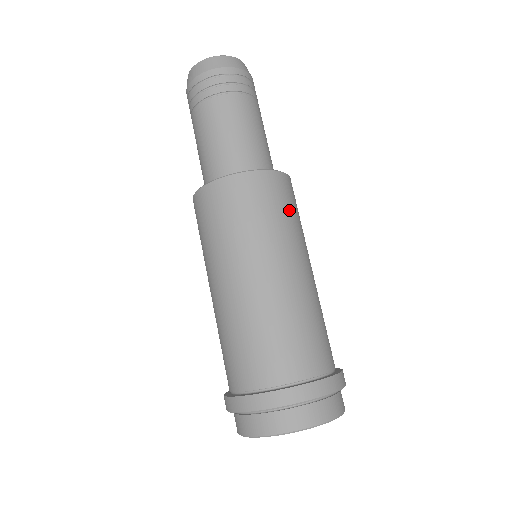
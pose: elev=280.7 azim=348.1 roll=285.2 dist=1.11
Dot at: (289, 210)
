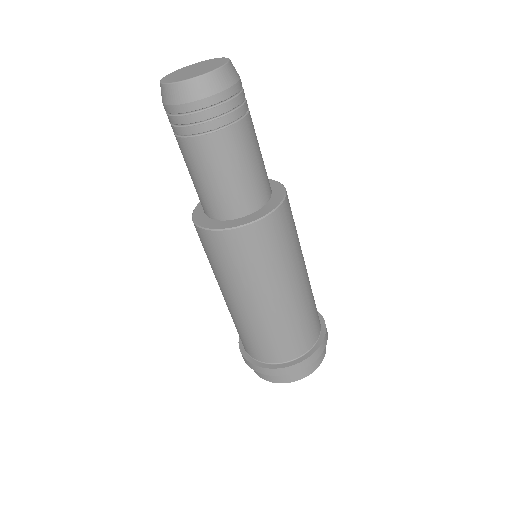
Dot at: (294, 227)
